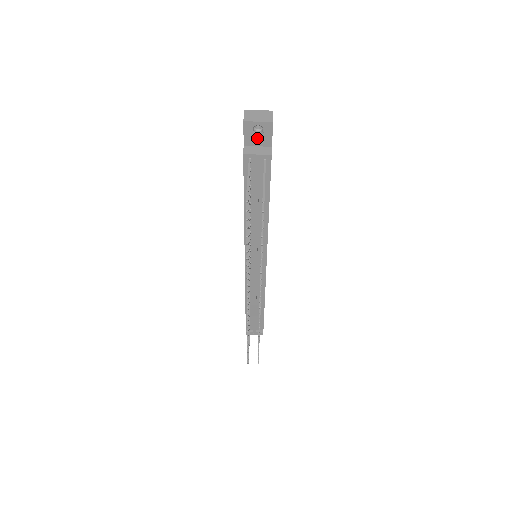
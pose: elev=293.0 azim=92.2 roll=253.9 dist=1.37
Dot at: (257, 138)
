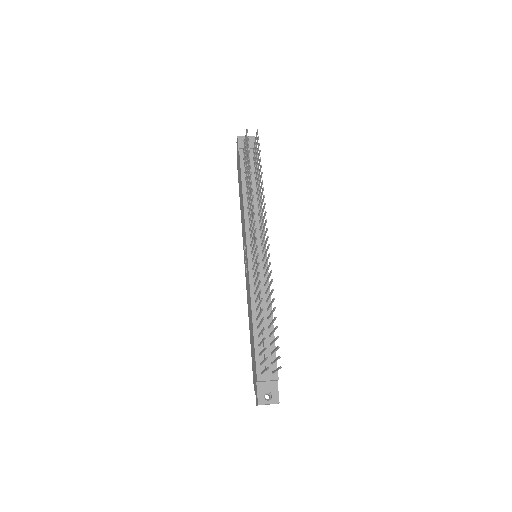
Dot at: occluded
